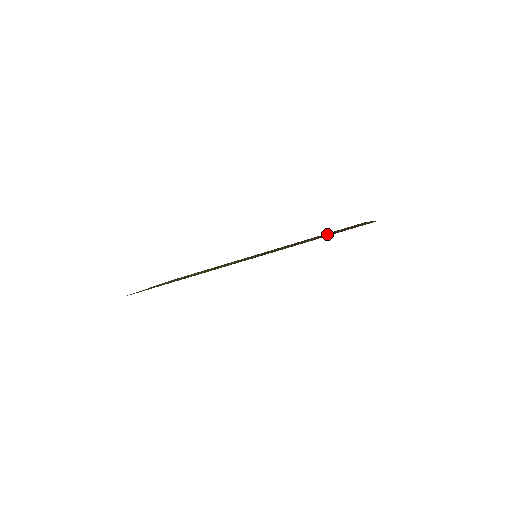
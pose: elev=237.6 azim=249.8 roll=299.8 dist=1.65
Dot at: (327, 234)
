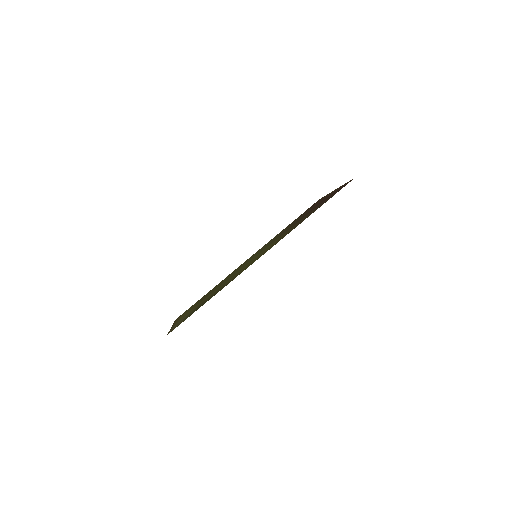
Dot at: (305, 214)
